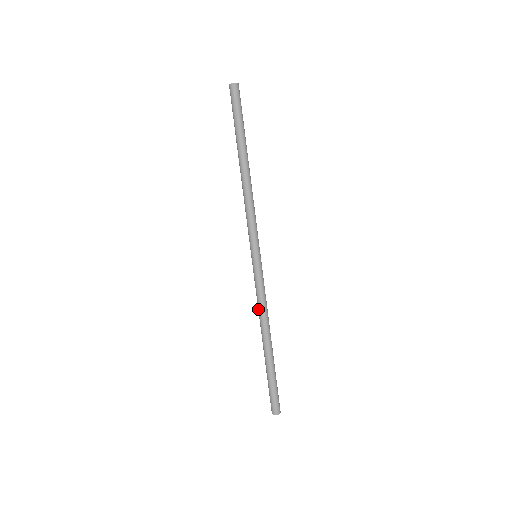
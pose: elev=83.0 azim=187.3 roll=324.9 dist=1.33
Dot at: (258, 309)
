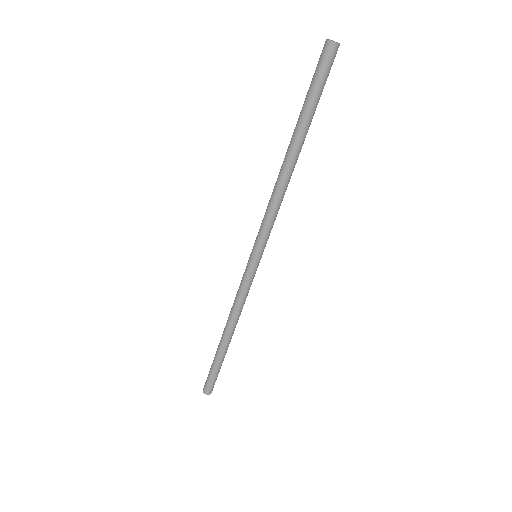
Dot at: (233, 304)
